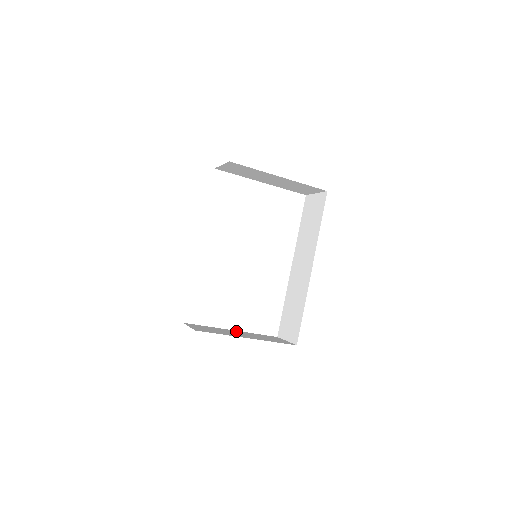
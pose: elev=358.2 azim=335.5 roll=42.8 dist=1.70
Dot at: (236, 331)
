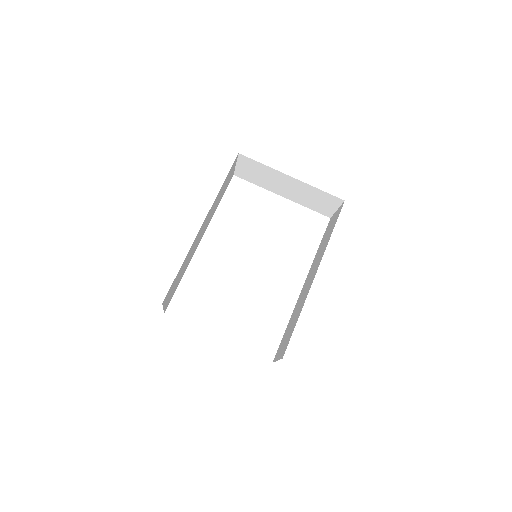
Dot at: occluded
